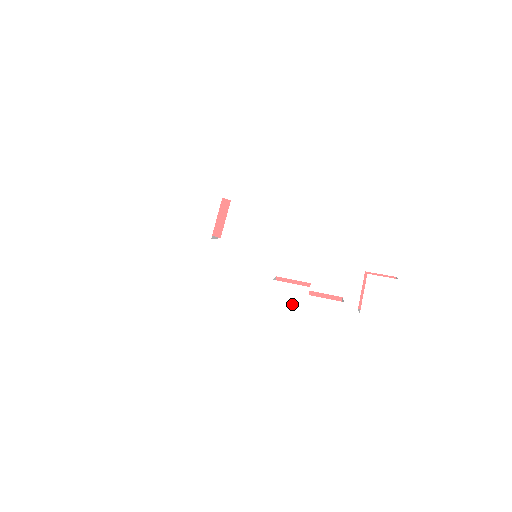
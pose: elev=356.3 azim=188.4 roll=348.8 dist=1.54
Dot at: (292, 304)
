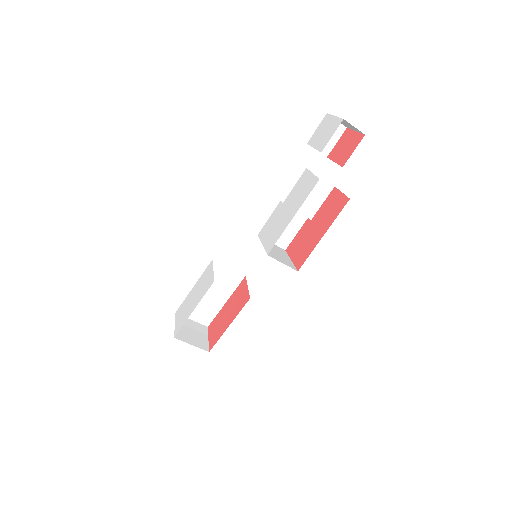
Dot at: (277, 222)
